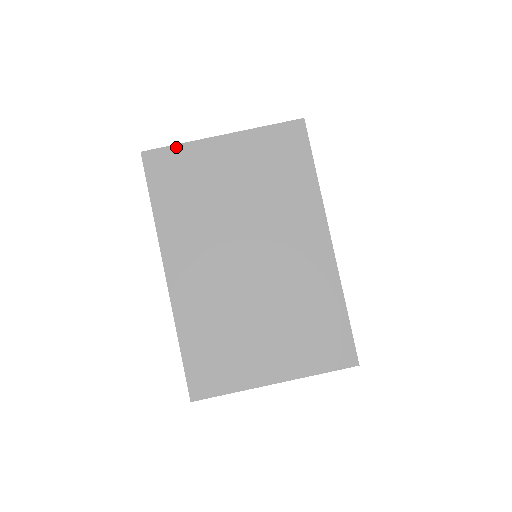
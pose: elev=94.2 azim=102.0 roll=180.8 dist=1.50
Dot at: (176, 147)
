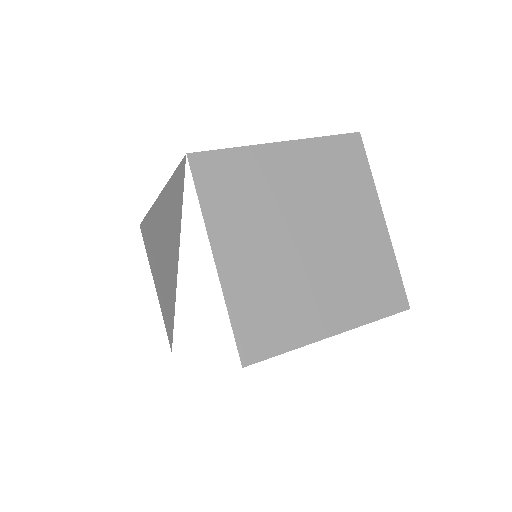
Dot at: occluded
